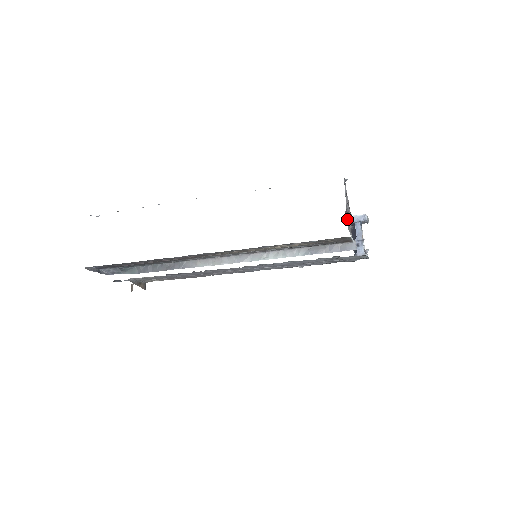
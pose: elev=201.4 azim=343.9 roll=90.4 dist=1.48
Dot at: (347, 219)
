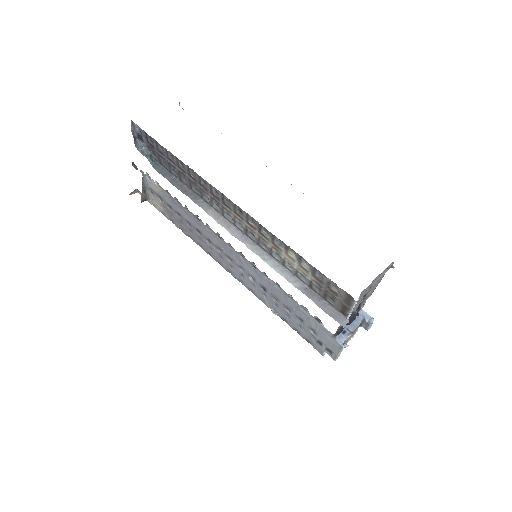
Dot at: occluded
